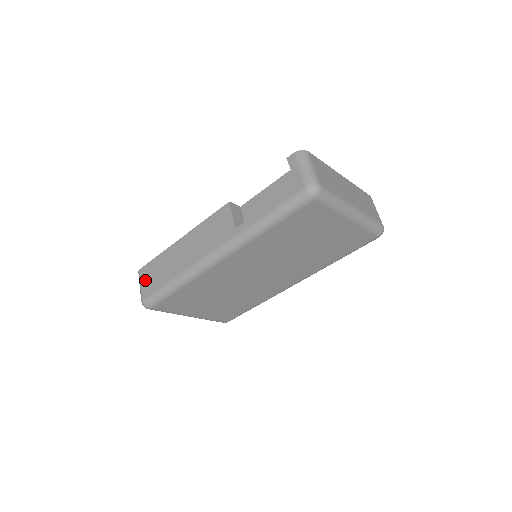
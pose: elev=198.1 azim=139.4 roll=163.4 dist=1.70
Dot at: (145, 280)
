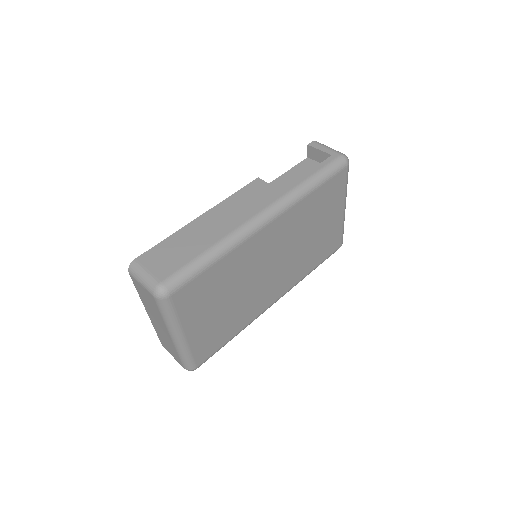
Dot at: (154, 264)
